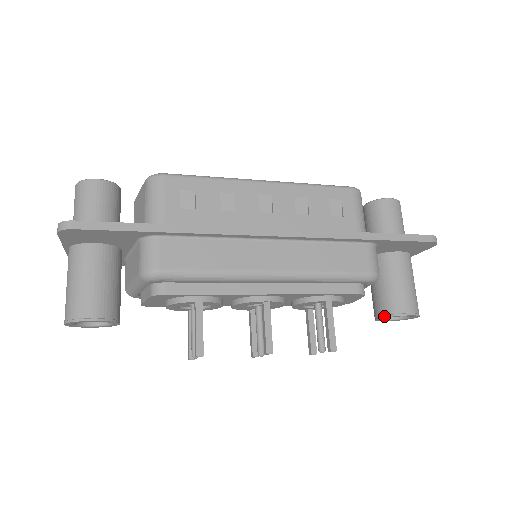
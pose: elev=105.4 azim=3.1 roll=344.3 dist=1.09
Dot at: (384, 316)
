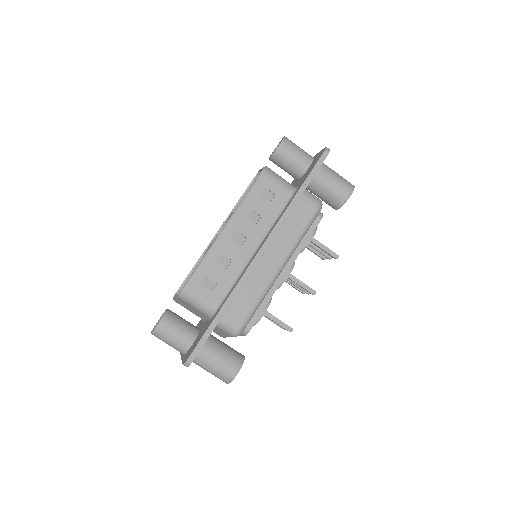
Dot at: (339, 208)
